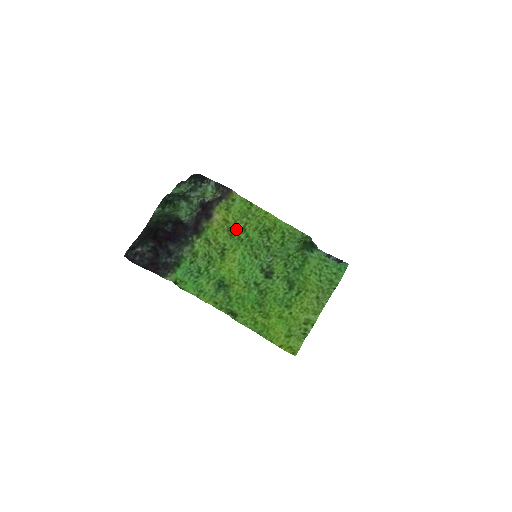
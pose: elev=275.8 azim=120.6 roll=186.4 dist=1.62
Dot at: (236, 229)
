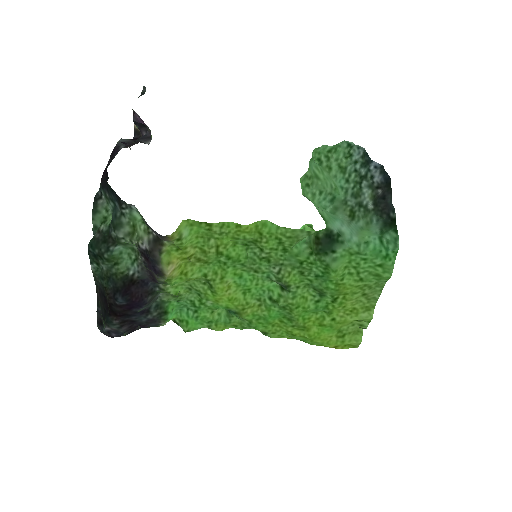
Dot at: (208, 257)
